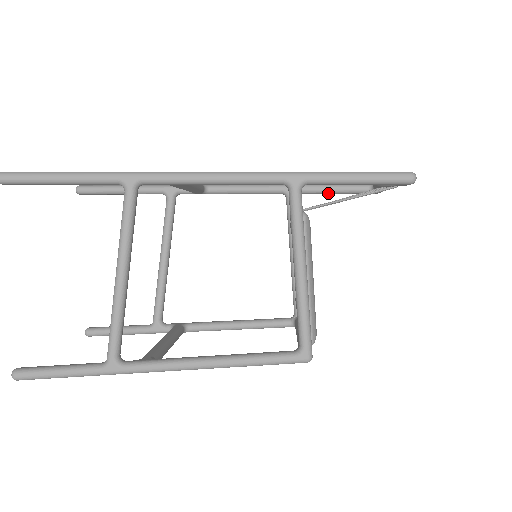
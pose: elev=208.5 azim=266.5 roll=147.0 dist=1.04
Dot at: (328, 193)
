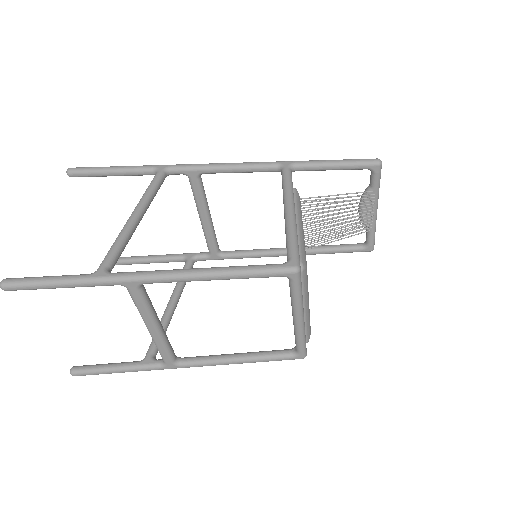
Dot at: (327, 251)
